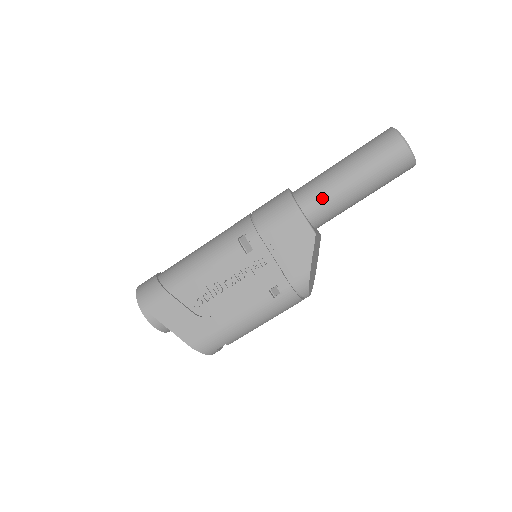
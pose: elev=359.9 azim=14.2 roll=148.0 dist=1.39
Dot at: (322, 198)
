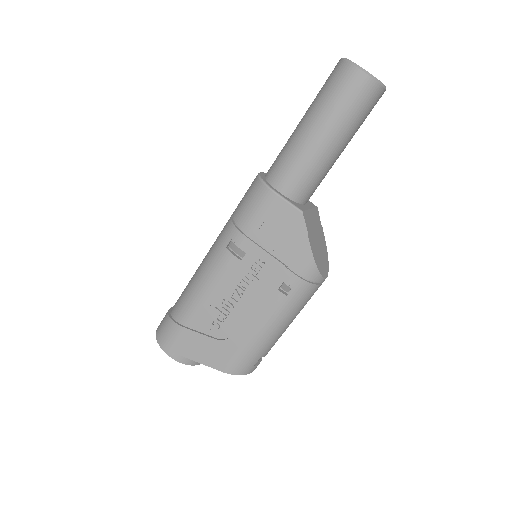
Dot at: (295, 170)
